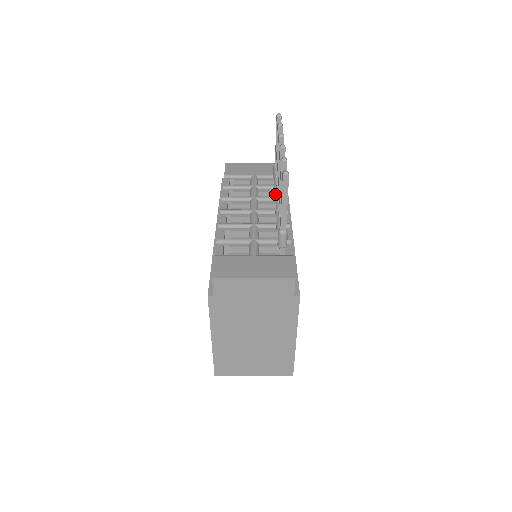
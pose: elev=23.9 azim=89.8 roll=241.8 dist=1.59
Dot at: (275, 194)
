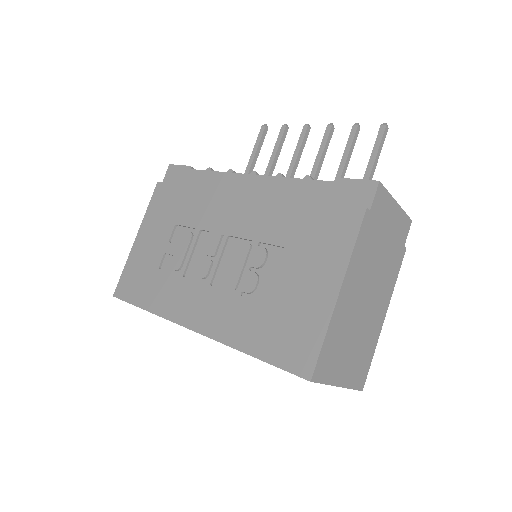
Dot at: occluded
